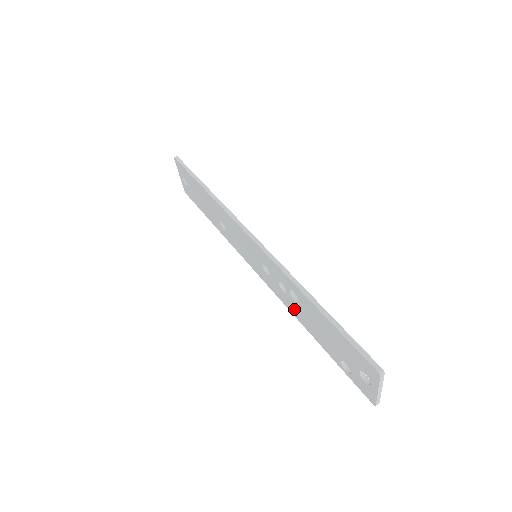
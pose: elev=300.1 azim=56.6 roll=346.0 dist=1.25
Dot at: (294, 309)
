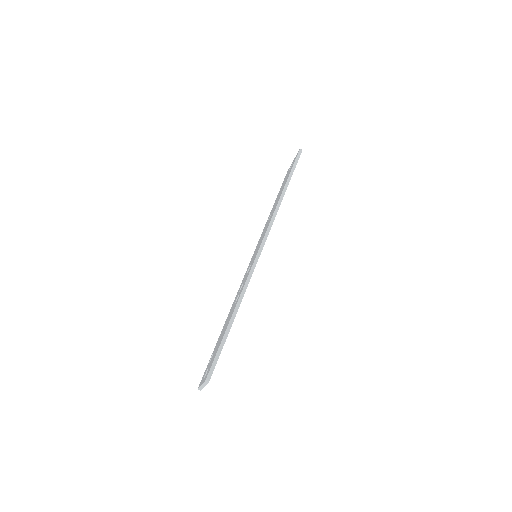
Dot at: occluded
